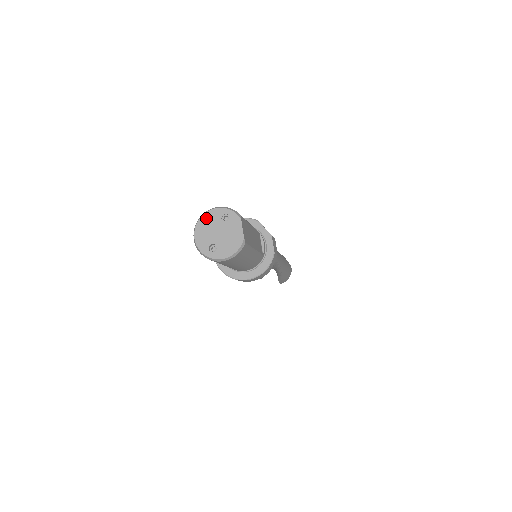
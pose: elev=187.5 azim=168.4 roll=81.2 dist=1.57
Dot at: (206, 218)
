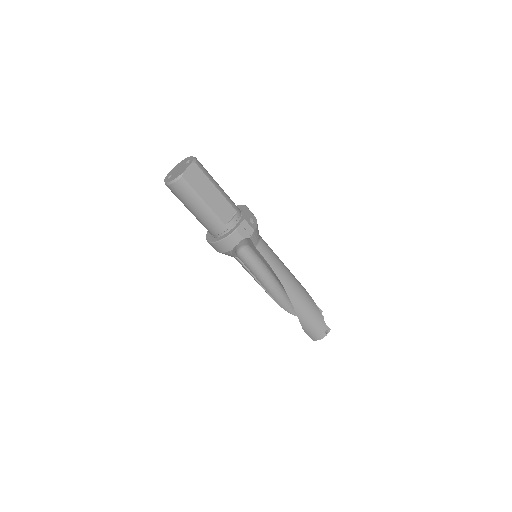
Dot at: (183, 161)
